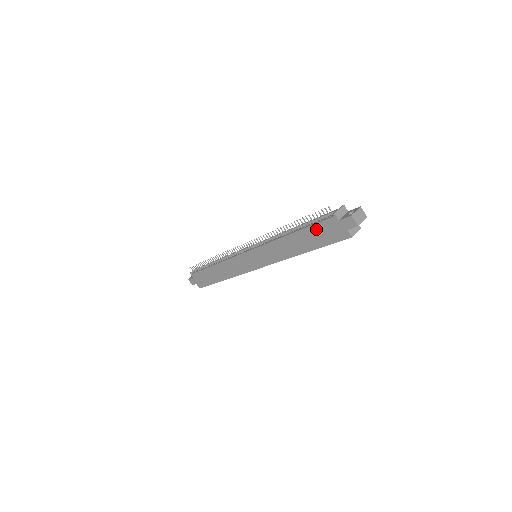
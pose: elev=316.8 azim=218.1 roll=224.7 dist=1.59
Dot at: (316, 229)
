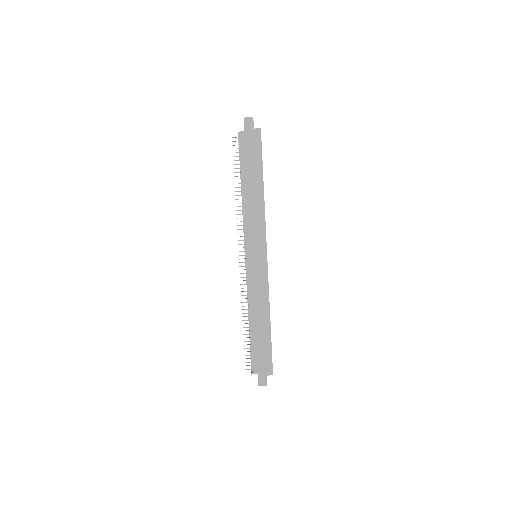
Dot at: (246, 158)
